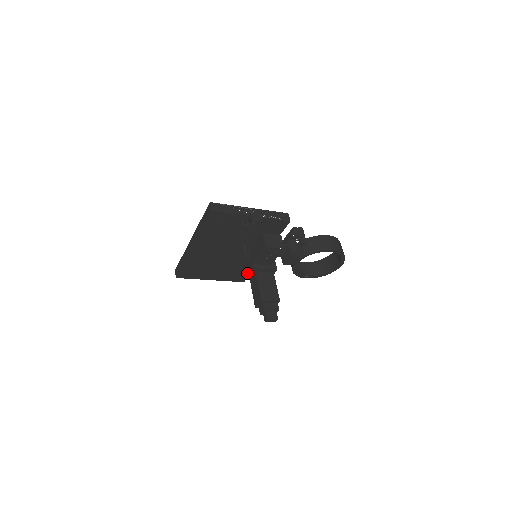
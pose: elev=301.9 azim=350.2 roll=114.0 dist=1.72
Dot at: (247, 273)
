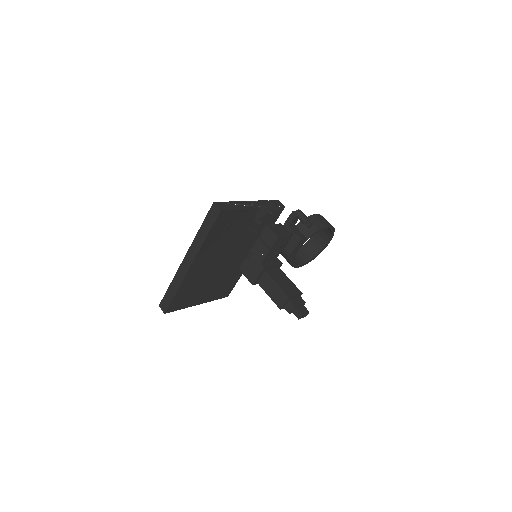
Dot at: (255, 277)
